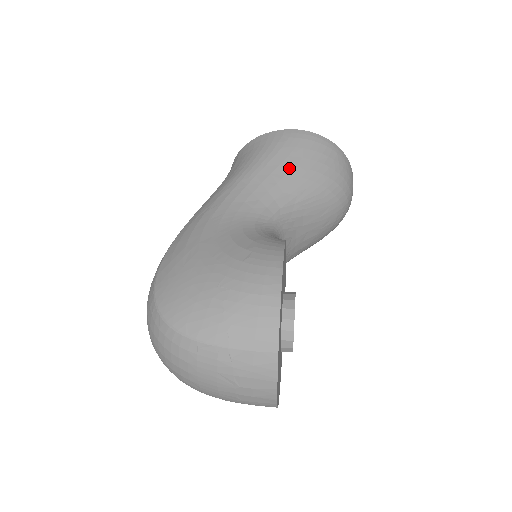
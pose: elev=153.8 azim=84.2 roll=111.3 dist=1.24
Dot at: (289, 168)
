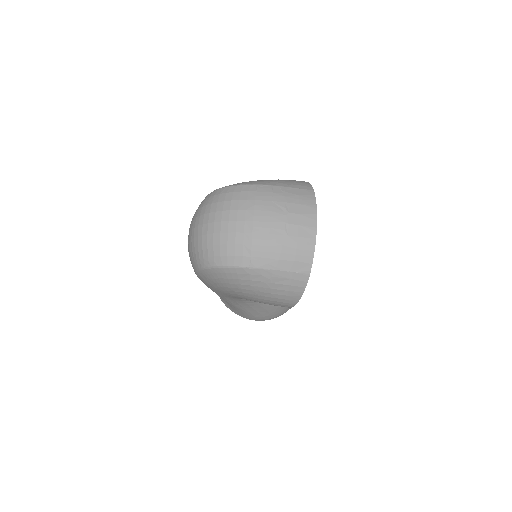
Dot at: occluded
